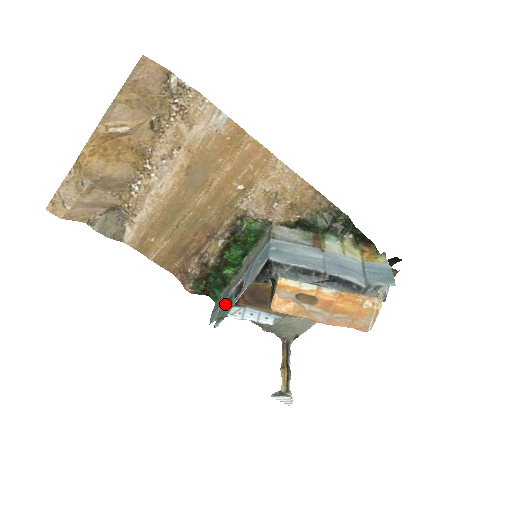
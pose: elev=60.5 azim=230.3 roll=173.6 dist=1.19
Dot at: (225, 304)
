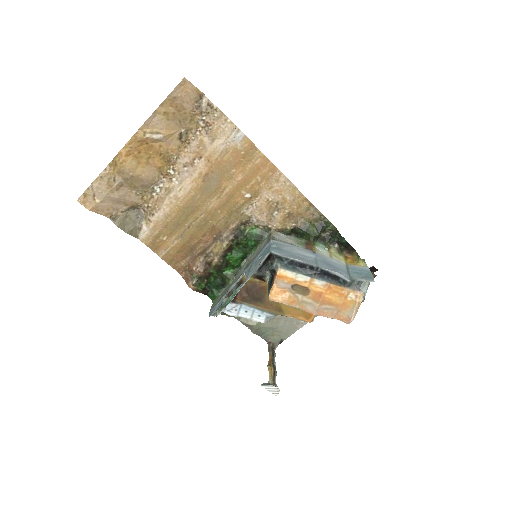
Dot at: (224, 300)
